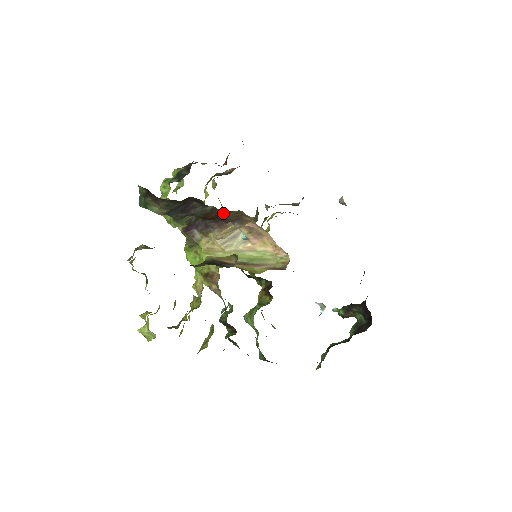
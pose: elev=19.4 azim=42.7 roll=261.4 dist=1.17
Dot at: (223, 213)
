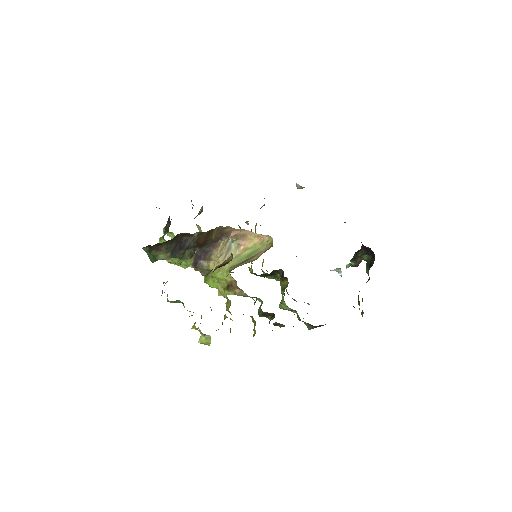
Dot at: (208, 235)
